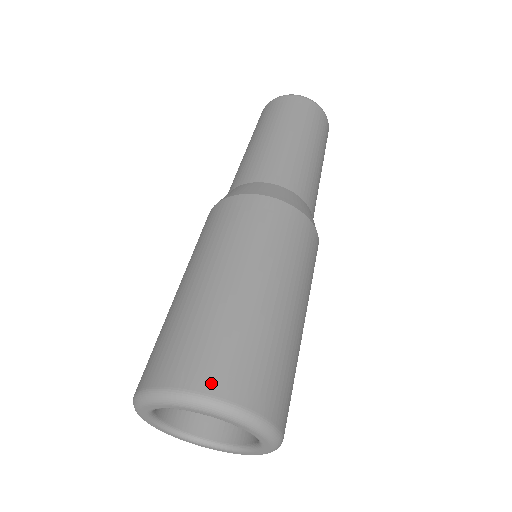
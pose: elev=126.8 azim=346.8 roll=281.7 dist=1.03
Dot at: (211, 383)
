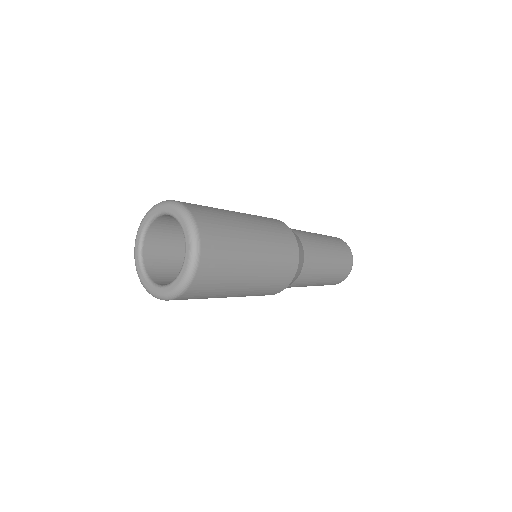
Dot at: occluded
